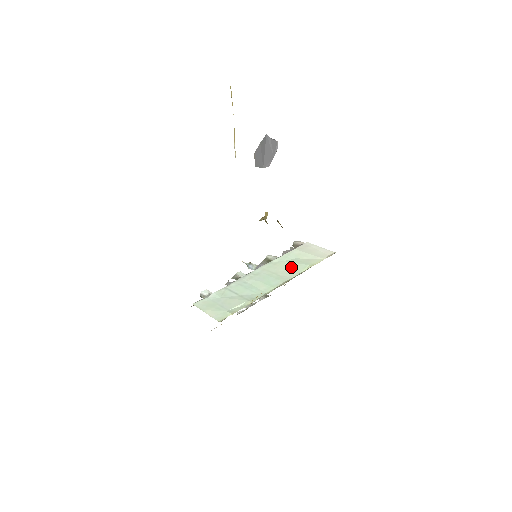
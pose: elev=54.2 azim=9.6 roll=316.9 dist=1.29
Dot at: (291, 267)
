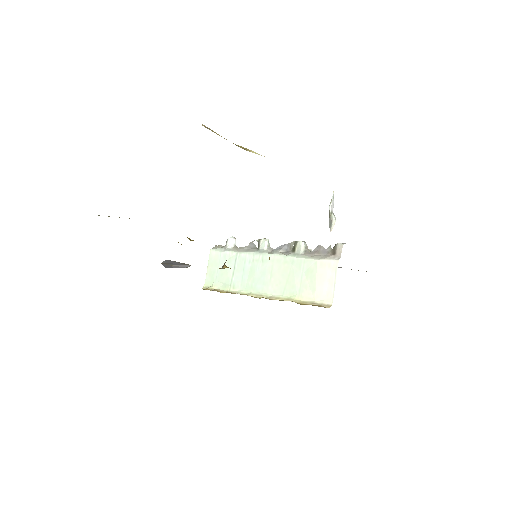
Dot at: (287, 281)
